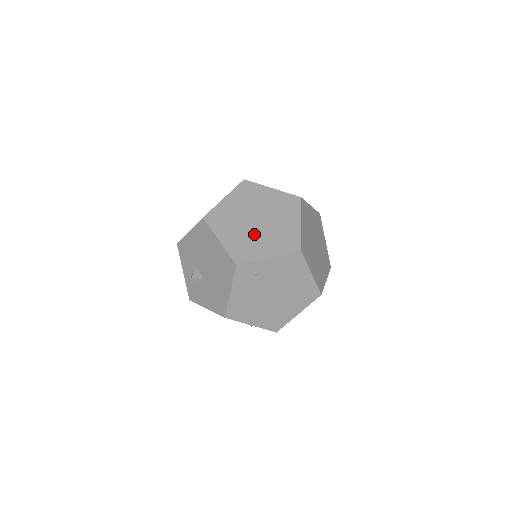
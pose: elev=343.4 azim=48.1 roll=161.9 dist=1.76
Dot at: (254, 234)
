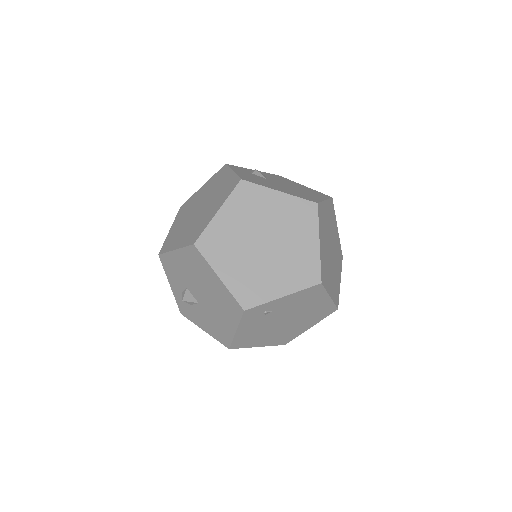
Dot at: (262, 264)
